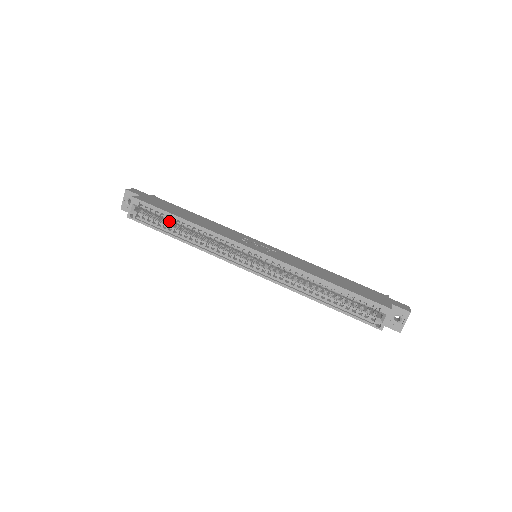
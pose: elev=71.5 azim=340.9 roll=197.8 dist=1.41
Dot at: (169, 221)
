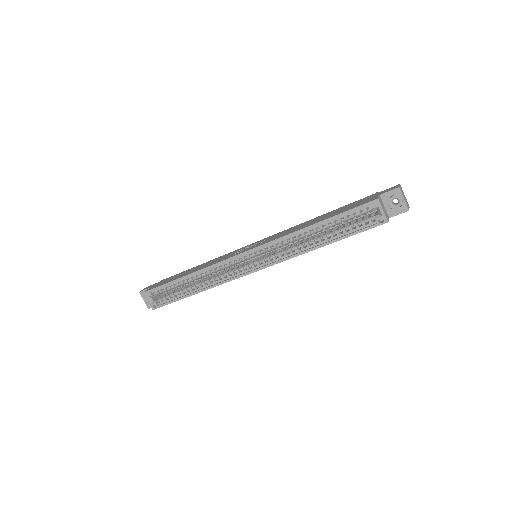
Dot at: (181, 287)
